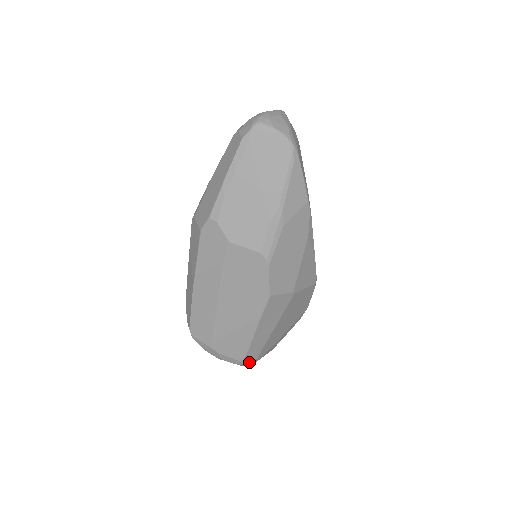
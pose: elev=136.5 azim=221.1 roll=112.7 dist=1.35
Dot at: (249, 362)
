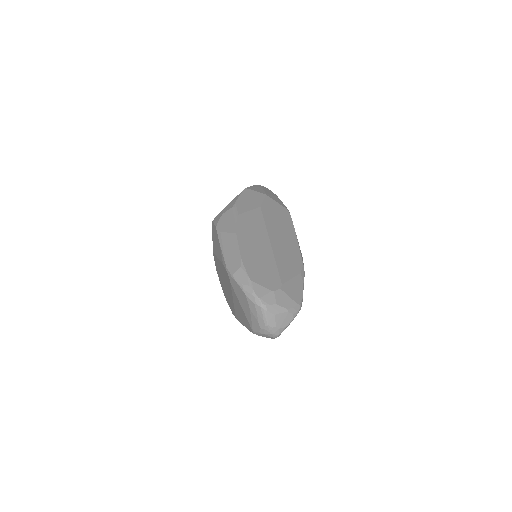
Dot at: occluded
